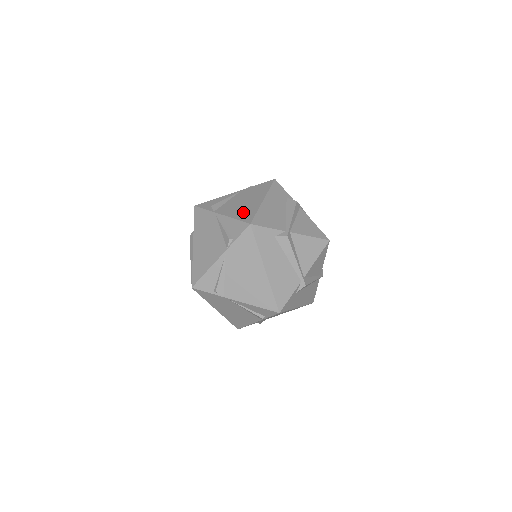
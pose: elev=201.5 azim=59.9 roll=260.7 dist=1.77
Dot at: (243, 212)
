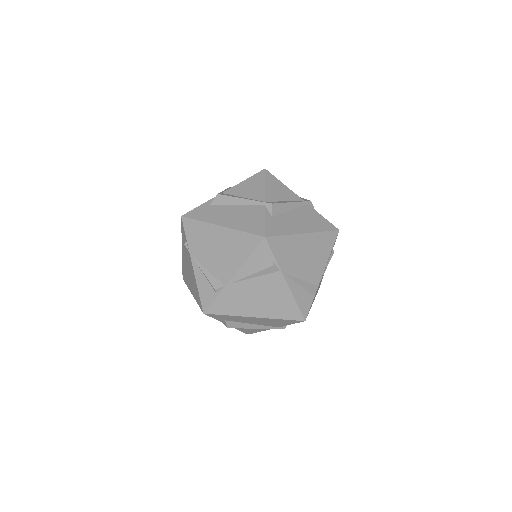
Dot at: occluded
